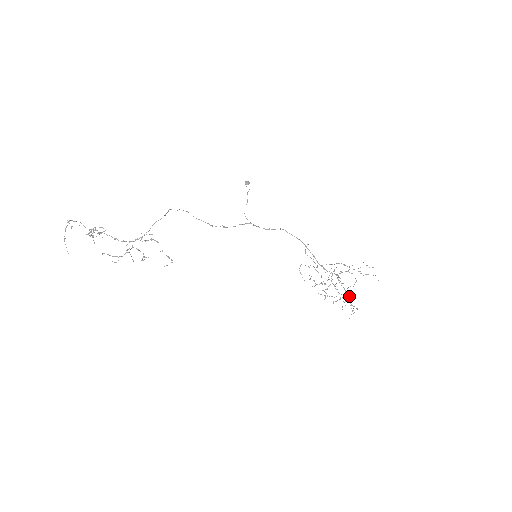
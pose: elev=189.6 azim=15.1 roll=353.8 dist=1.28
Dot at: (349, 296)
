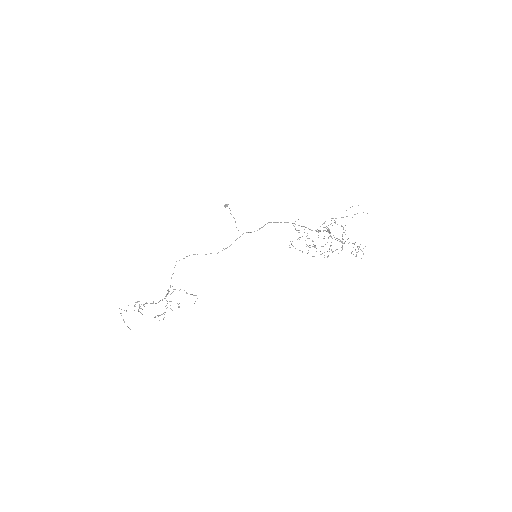
Dot at: occluded
